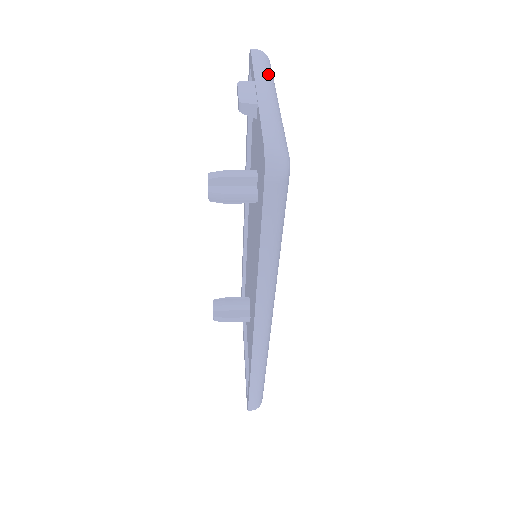
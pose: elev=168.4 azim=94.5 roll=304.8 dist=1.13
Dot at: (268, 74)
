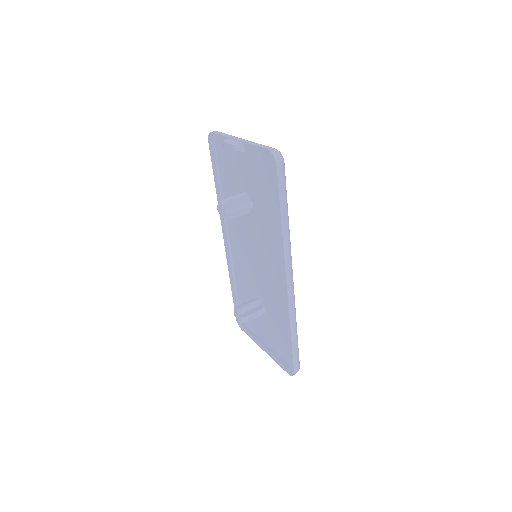
Dot at: occluded
